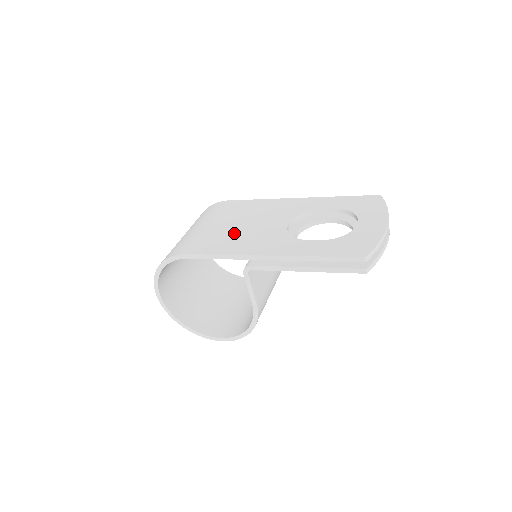
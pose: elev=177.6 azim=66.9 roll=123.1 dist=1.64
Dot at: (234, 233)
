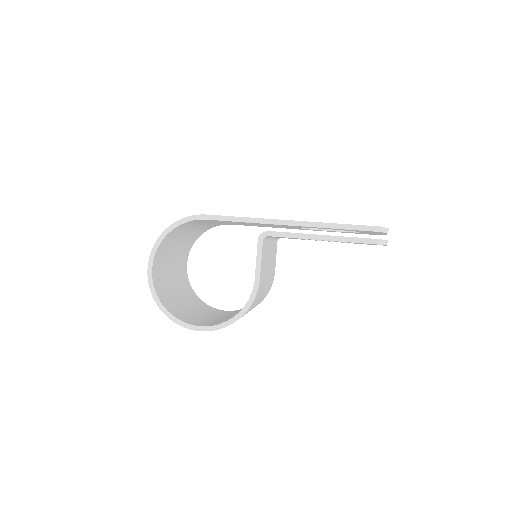
Dot at: occluded
